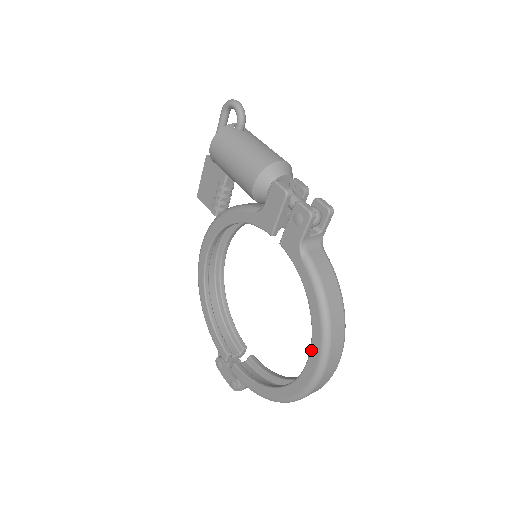
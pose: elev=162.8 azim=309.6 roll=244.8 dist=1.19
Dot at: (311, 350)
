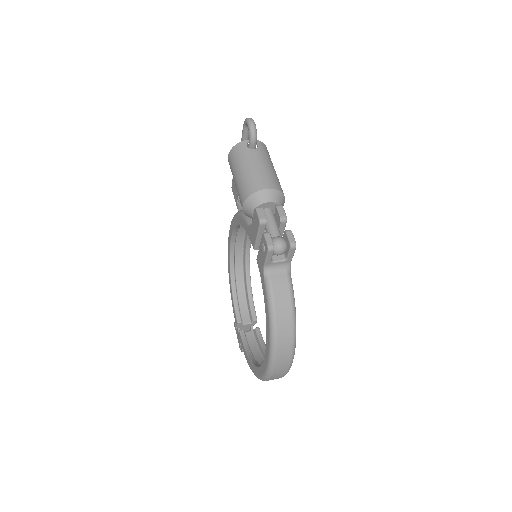
Dot at: (265, 351)
